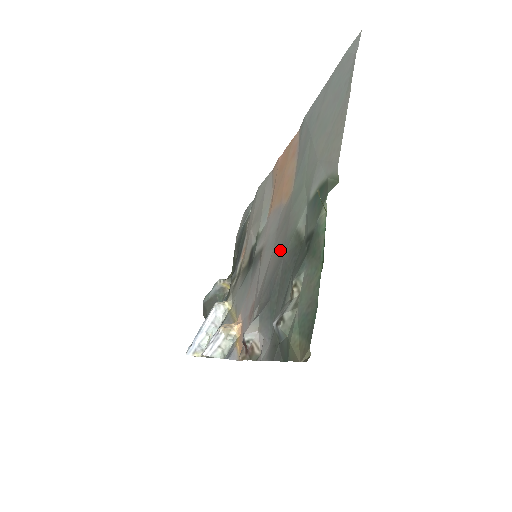
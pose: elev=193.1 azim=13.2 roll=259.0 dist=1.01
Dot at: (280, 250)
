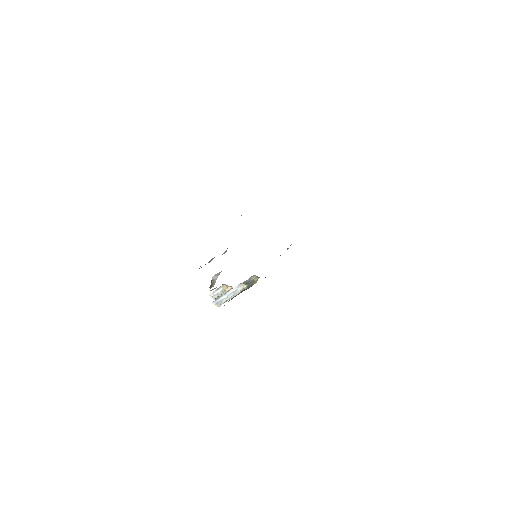
Dot at: occluded
